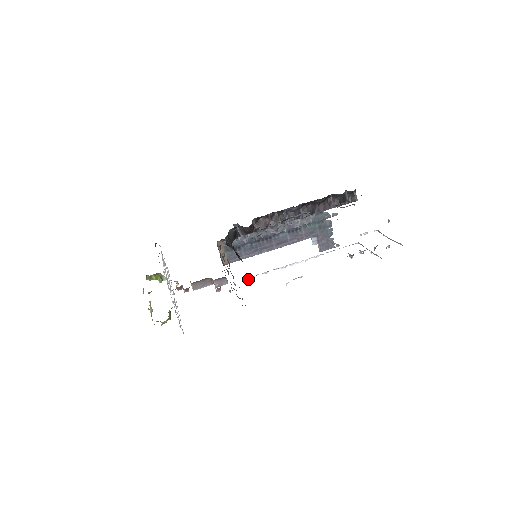
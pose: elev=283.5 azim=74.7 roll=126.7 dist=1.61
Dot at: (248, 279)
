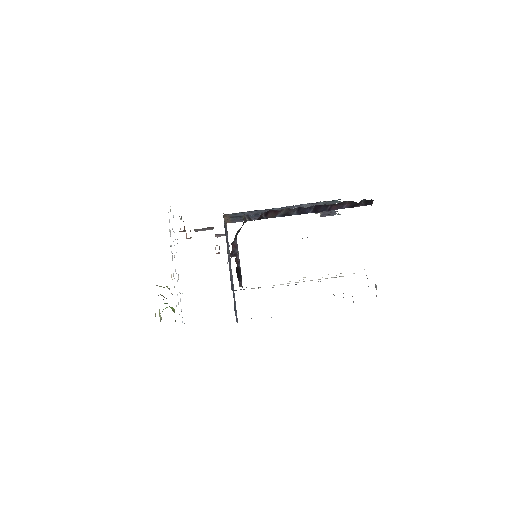
Dot at: occluded
